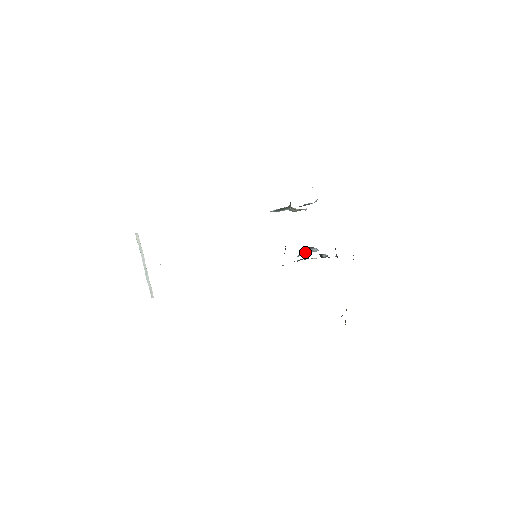
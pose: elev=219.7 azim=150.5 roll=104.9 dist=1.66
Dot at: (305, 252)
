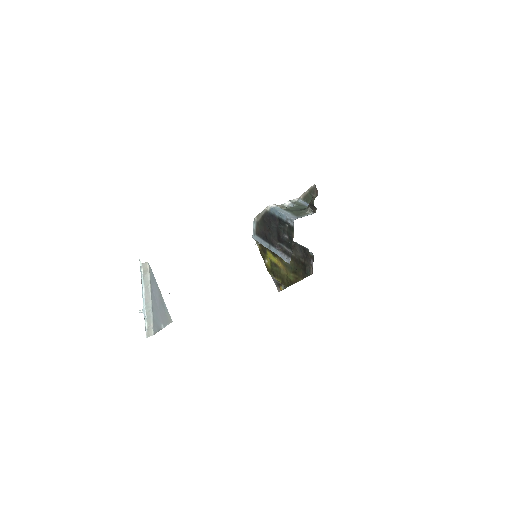
Dot at: occluded
